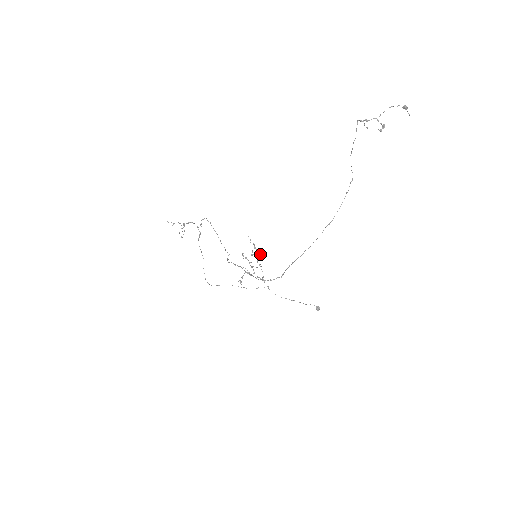
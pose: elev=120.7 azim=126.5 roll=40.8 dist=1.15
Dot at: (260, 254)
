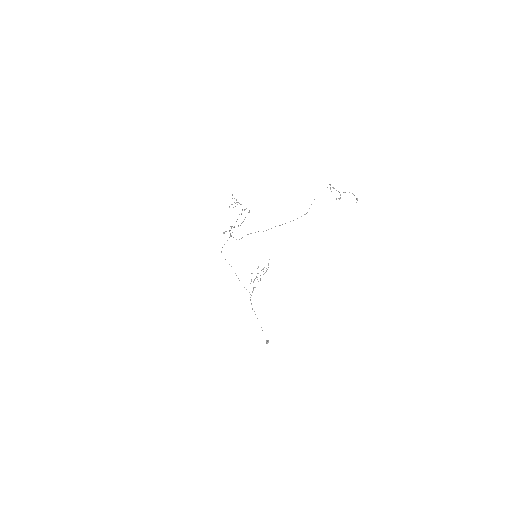
Dot at: (266, 271)
